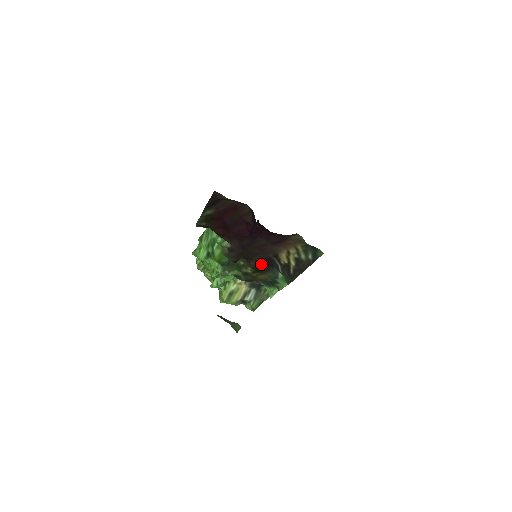
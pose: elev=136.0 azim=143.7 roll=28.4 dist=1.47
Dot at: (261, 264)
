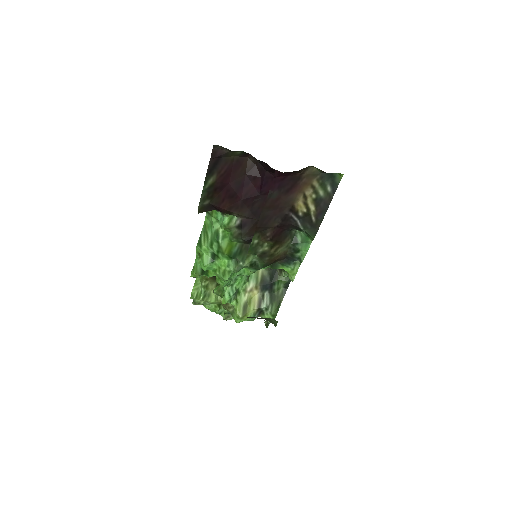
Dot at: (277, 230)
